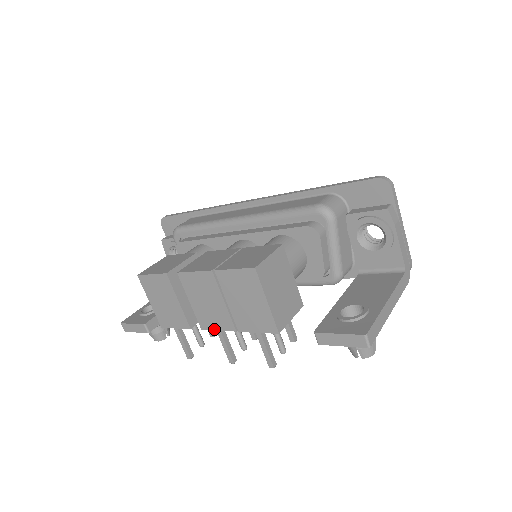
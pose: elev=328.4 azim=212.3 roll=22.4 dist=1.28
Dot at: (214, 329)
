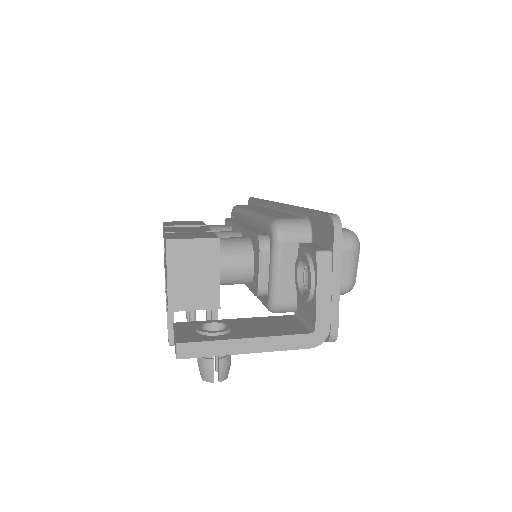
Dot at: occluded
